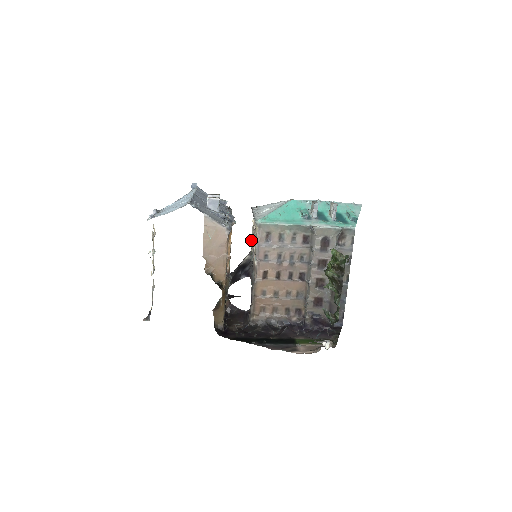
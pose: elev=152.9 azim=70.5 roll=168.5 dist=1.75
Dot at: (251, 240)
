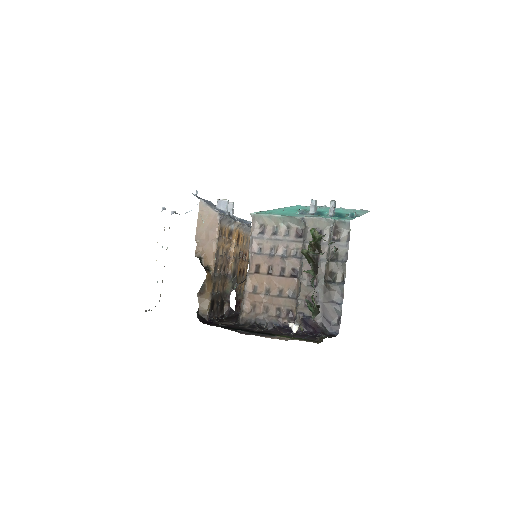
Dot at: occluded
